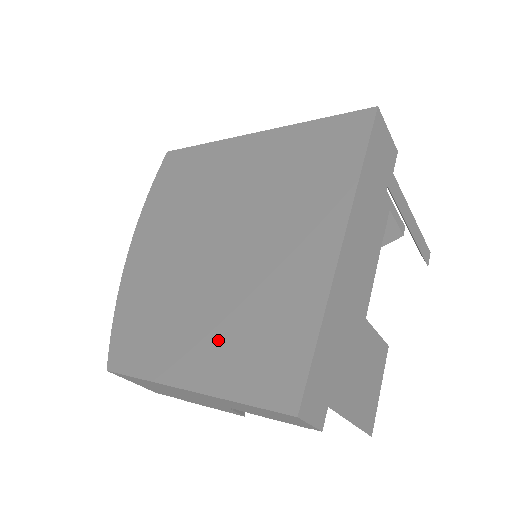
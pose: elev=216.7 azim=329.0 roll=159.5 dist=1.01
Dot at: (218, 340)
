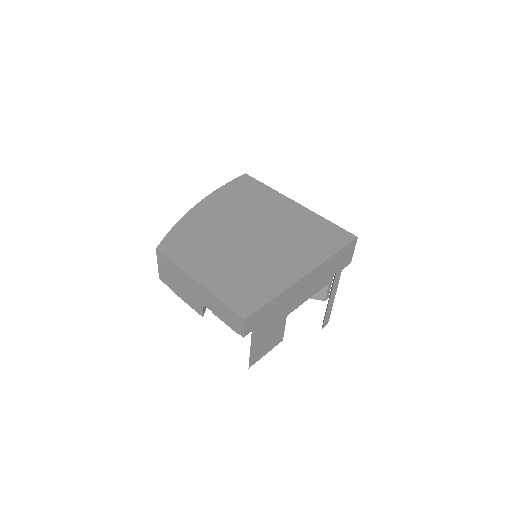
Dot at: (225, 274)
